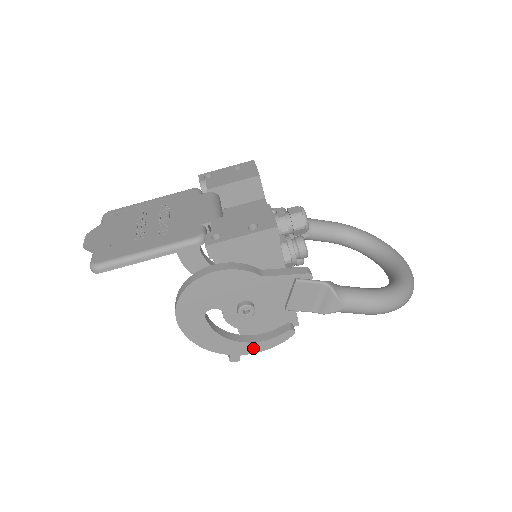
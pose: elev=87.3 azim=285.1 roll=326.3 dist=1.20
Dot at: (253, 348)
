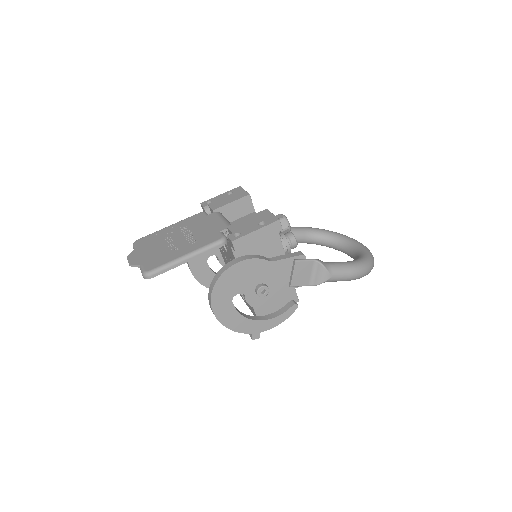
Dot at: (269, 325)
